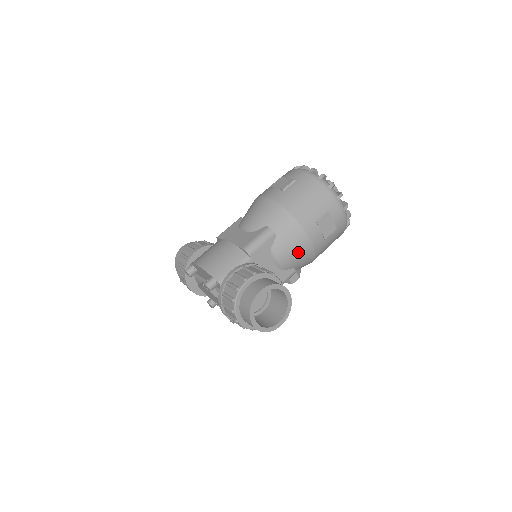
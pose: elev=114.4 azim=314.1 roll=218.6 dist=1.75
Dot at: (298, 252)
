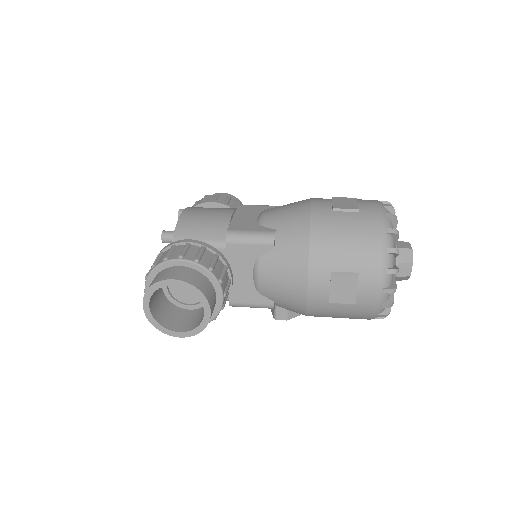
Dot at: (285, 287)
